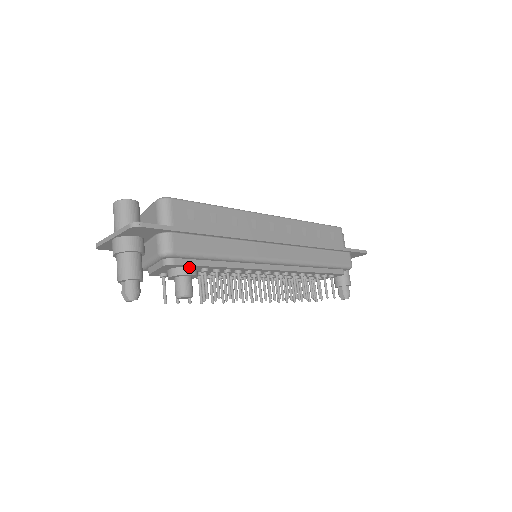
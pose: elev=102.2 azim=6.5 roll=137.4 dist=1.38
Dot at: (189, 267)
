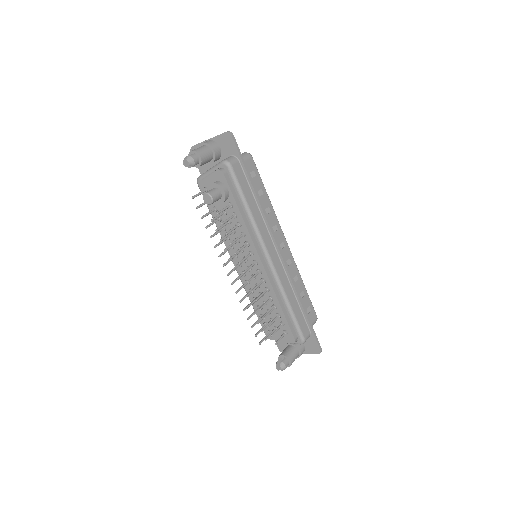
Dot at: (227, 188)
